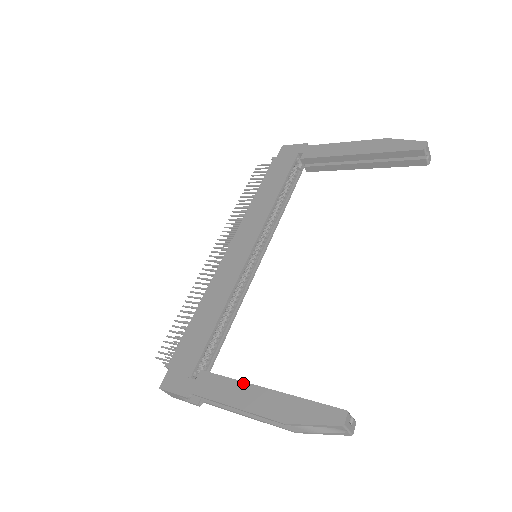
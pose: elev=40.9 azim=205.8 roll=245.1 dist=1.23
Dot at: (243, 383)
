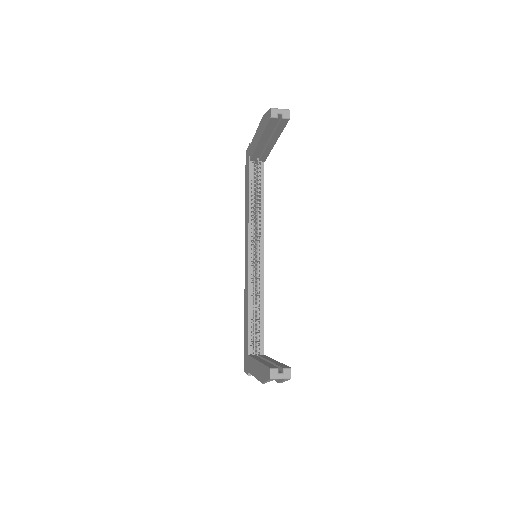
Dot at: (254, 360)
